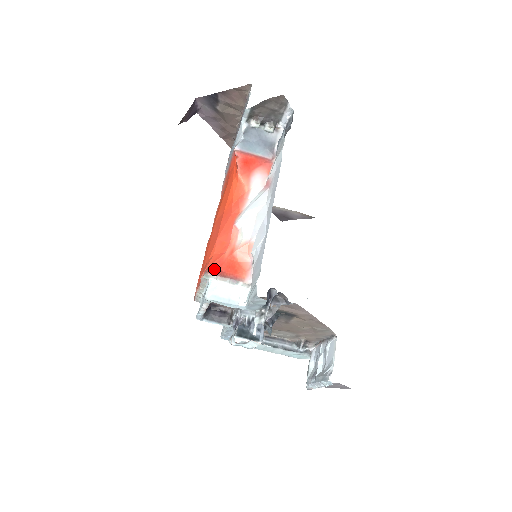
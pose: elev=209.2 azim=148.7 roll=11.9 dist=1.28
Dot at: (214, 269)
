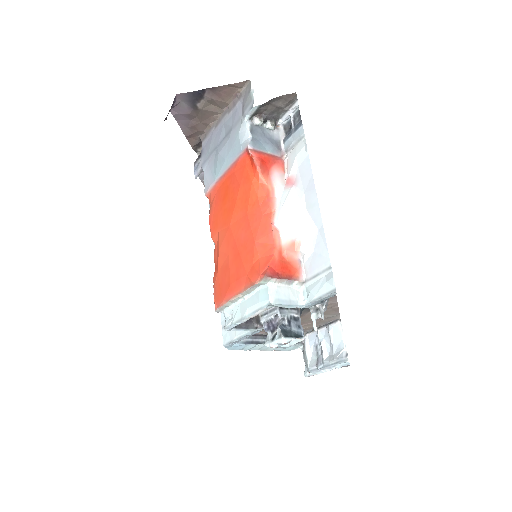
Dot at: (271, 272)
